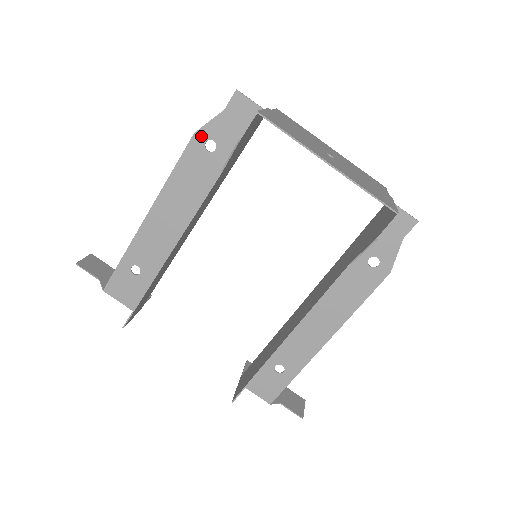
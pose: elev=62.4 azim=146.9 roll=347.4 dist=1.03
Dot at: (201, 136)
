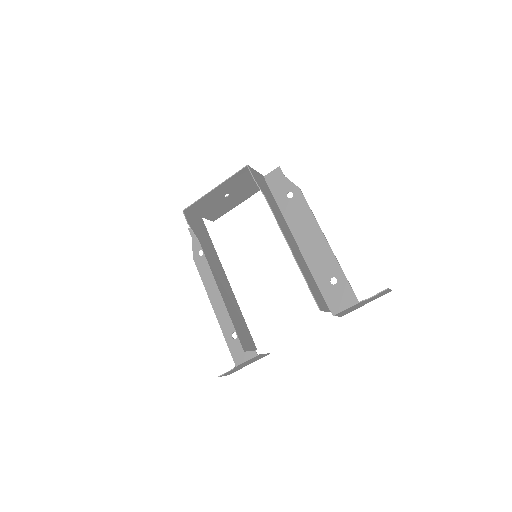
Dot at: (195, 255)
